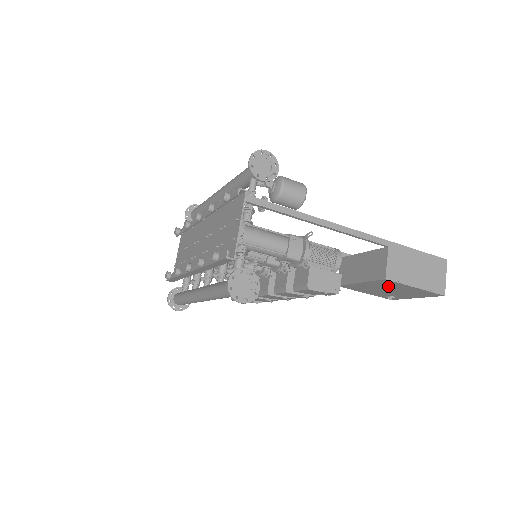
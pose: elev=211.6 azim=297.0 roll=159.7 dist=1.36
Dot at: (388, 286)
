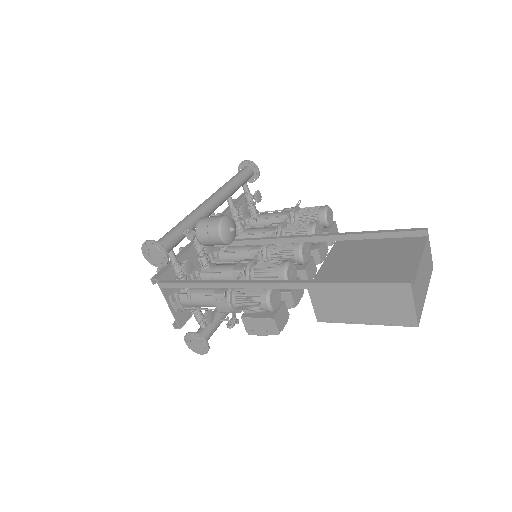
Dot at: occluded
